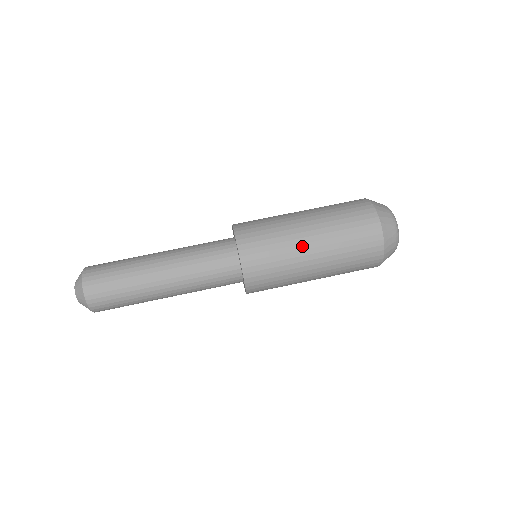
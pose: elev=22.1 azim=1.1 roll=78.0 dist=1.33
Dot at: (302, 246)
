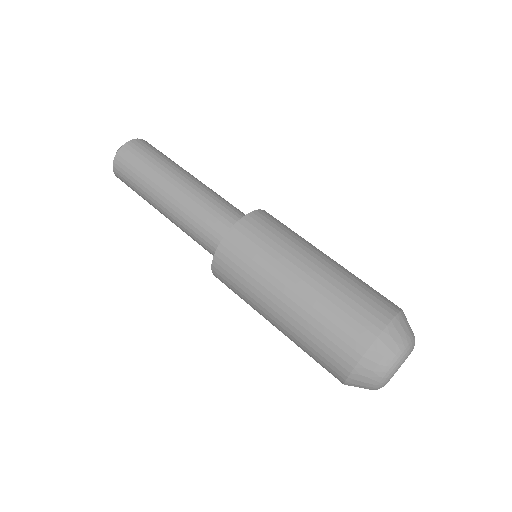
Dot at: (279, 284)
